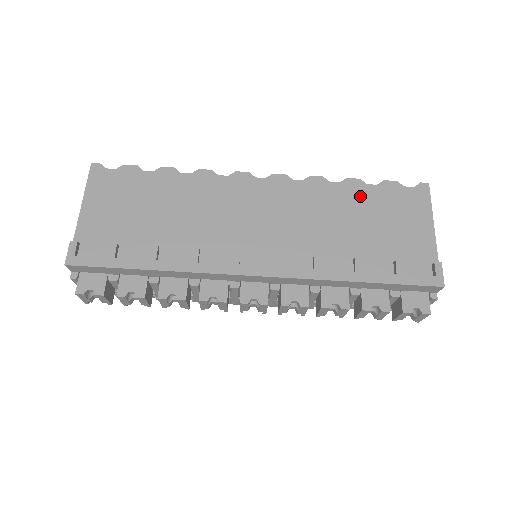
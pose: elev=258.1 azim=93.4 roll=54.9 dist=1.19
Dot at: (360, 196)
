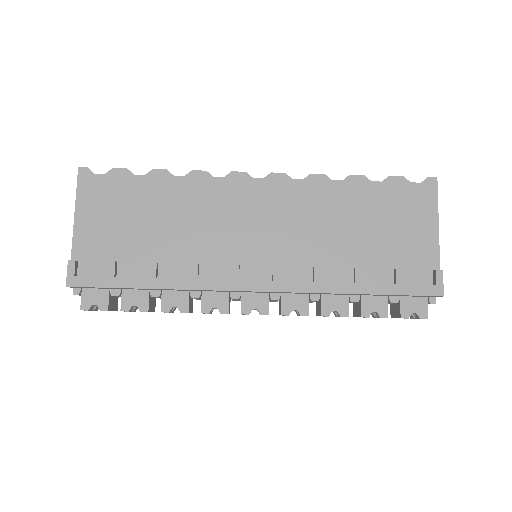
Dot at: (363, 196)
